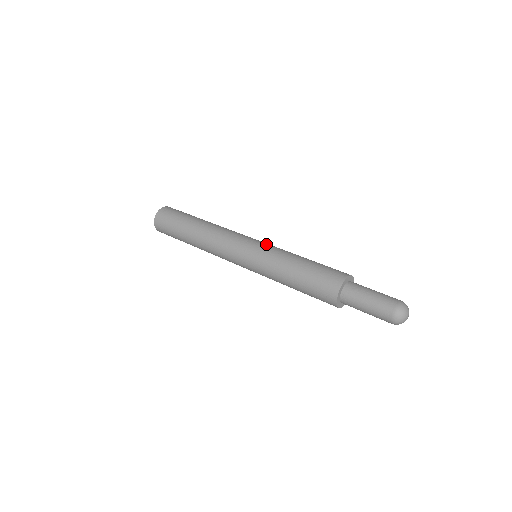
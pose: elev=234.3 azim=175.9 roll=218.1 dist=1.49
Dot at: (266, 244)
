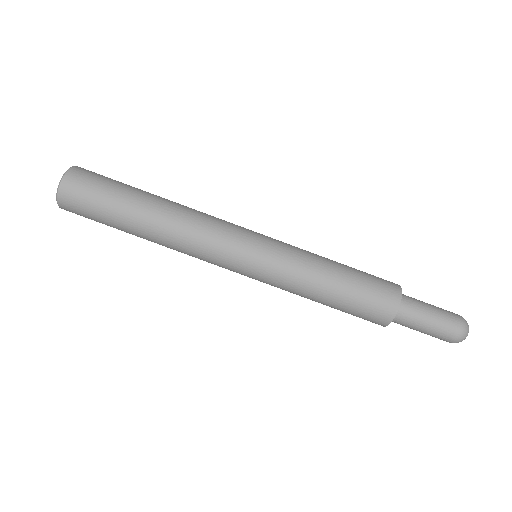
Dot at: occluded
